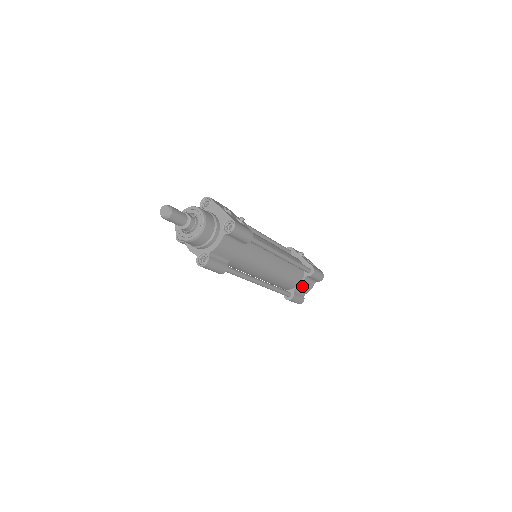
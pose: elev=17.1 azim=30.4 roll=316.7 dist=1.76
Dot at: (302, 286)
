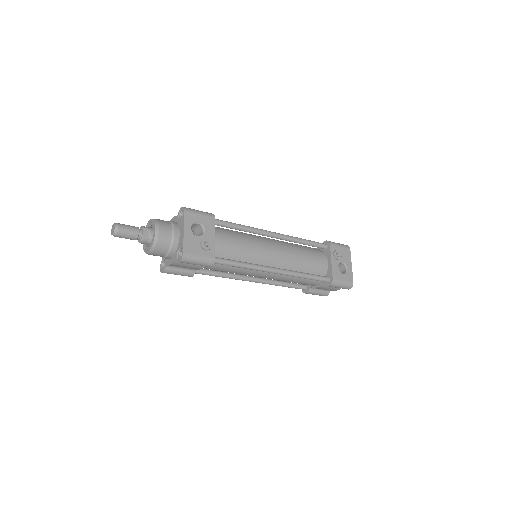
Dot at: (320, 287)
